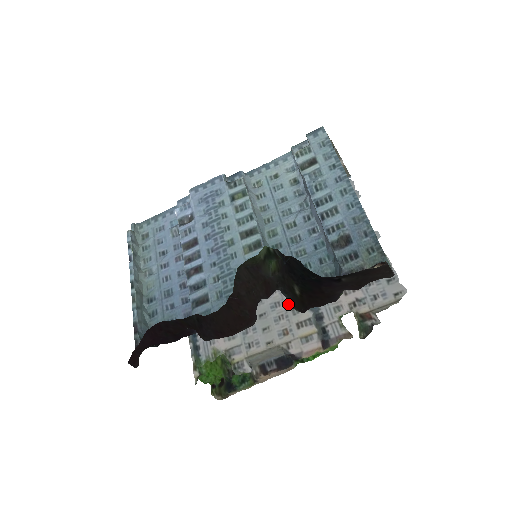
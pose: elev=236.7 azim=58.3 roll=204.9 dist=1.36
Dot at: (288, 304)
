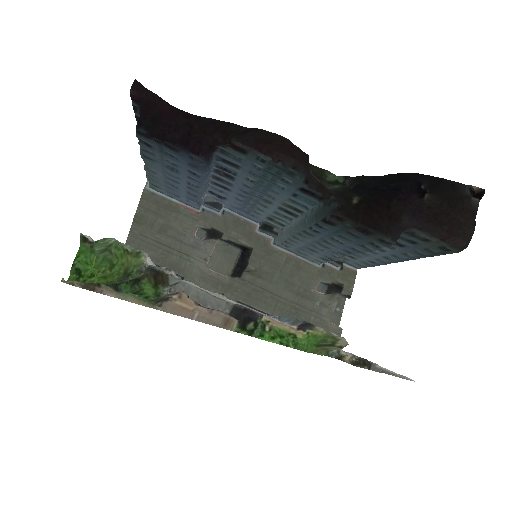
Dot at: occluded
